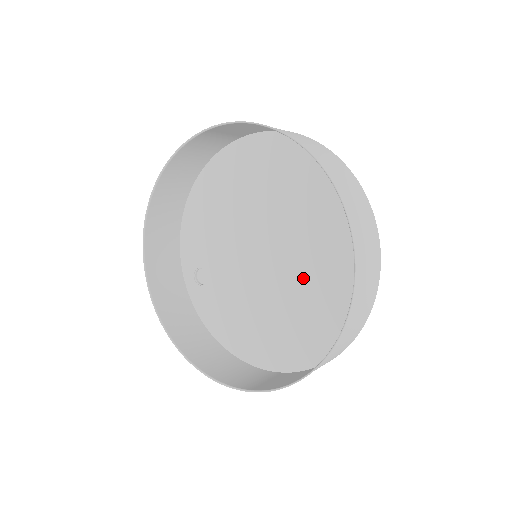
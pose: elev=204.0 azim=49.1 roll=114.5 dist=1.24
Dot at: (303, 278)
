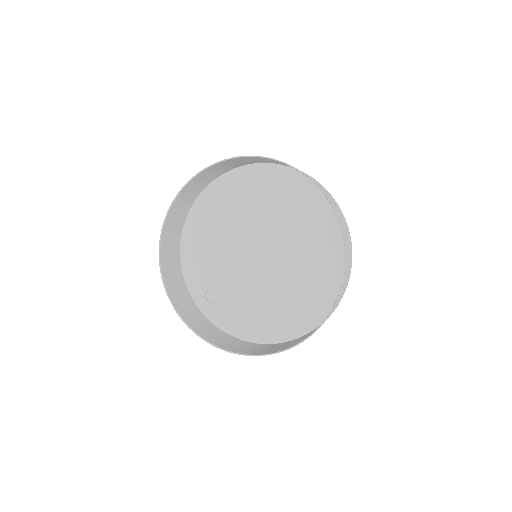
Dot at: (296, 258)
